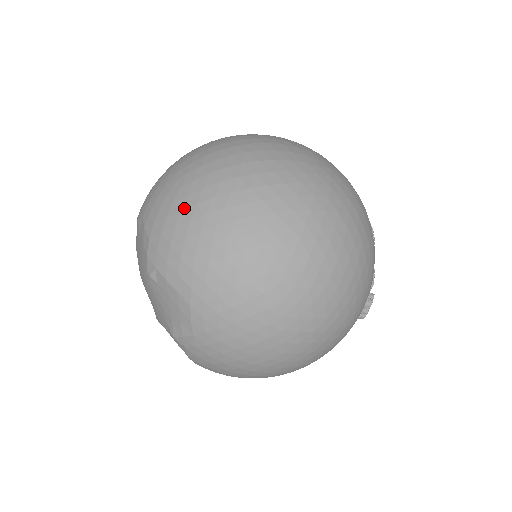
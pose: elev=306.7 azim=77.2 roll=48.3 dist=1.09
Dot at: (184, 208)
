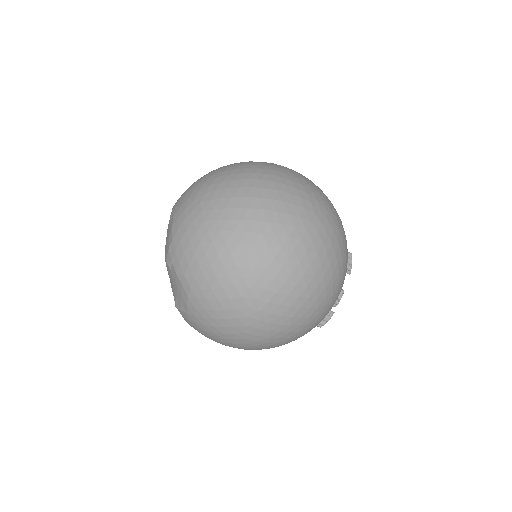
Dot at: (199, 230)
